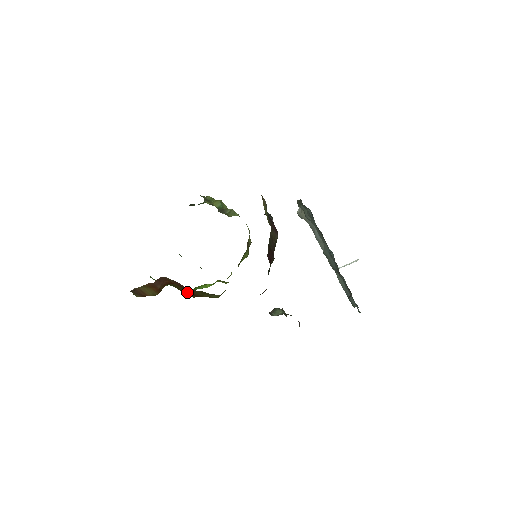
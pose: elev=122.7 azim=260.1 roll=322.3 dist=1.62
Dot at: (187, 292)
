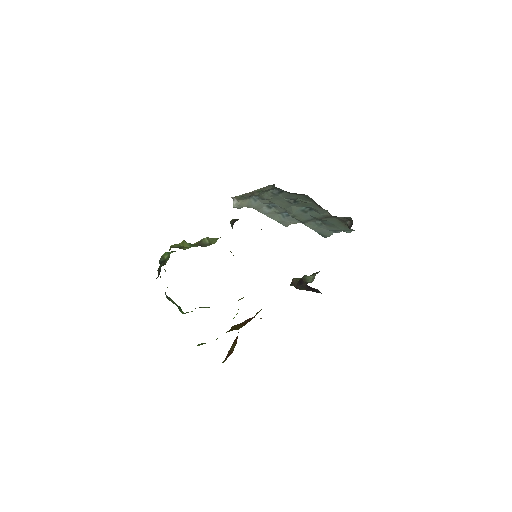
Dot at: (243, 325)
